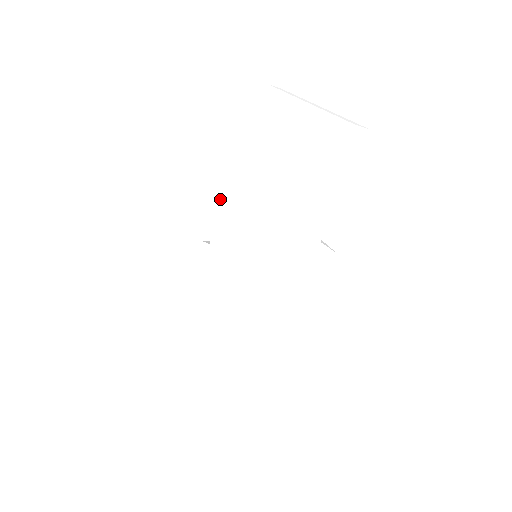
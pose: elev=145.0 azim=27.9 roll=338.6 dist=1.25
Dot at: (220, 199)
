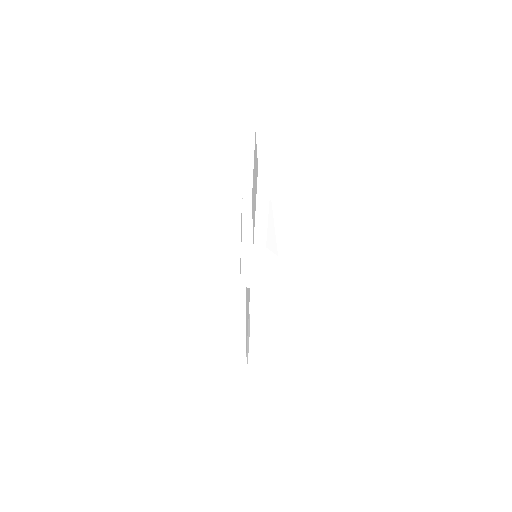
Dot at: occluded
